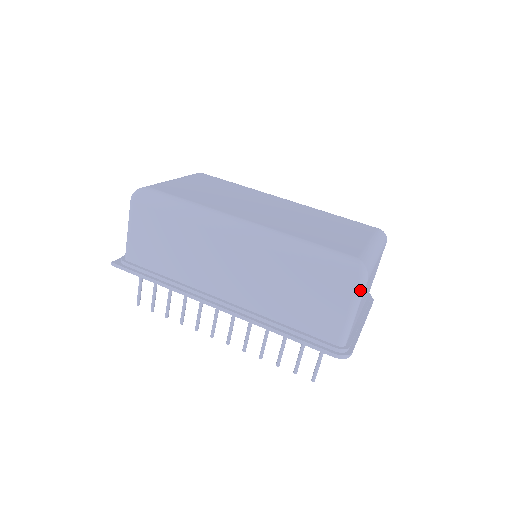
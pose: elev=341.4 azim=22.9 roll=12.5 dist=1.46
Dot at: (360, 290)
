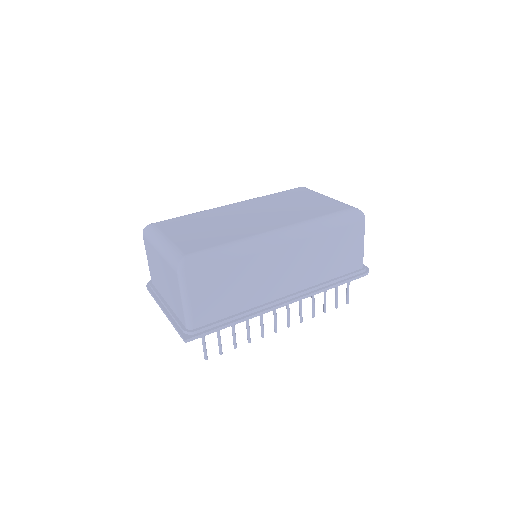
Dot at: occluded
